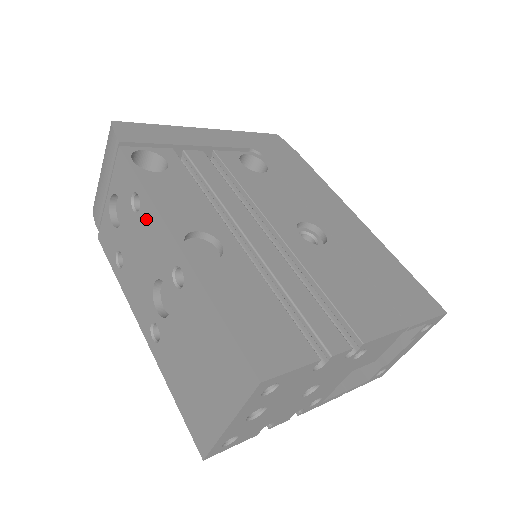
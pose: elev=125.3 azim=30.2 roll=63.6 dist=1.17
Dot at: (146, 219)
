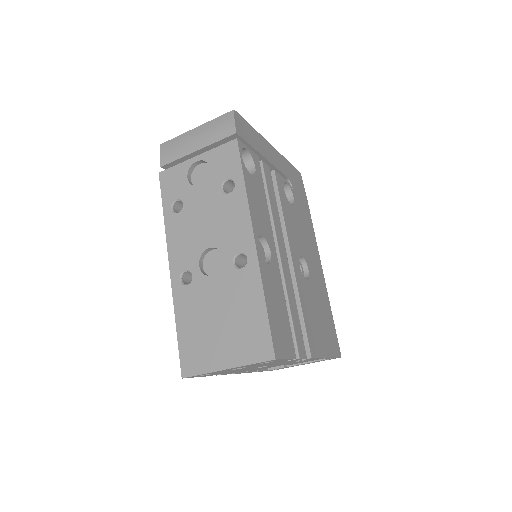
Dot at: (232, 204)
